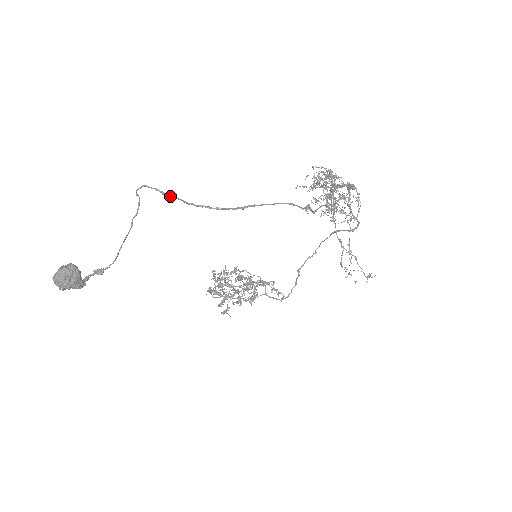
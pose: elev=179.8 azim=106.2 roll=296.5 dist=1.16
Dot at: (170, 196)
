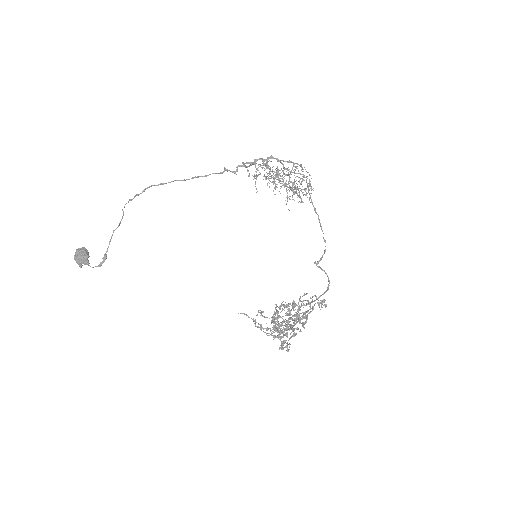
Dot at: occluded
